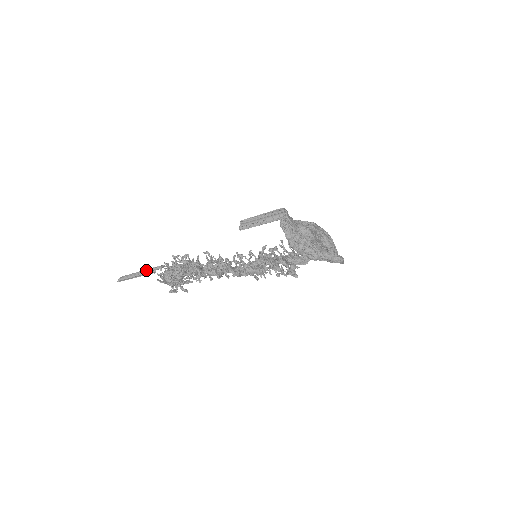
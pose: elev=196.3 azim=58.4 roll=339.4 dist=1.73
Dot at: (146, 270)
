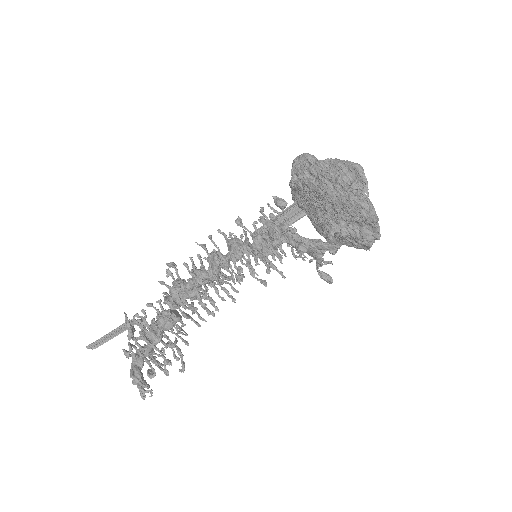
Dot at: (126, 328)
